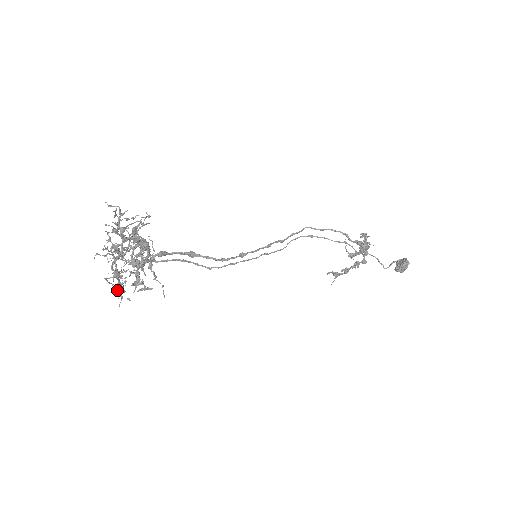
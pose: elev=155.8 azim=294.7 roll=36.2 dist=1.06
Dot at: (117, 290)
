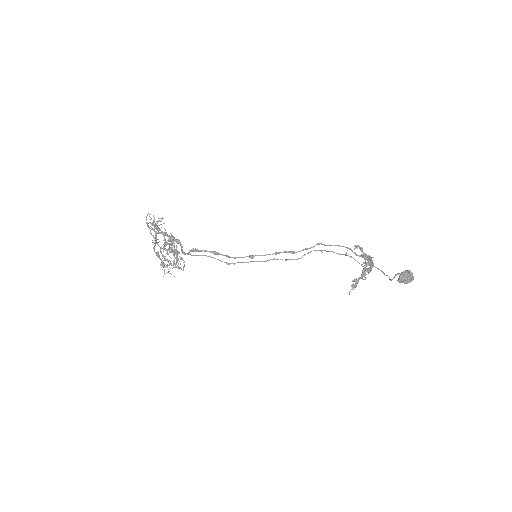
Dot at: (162, 266)
